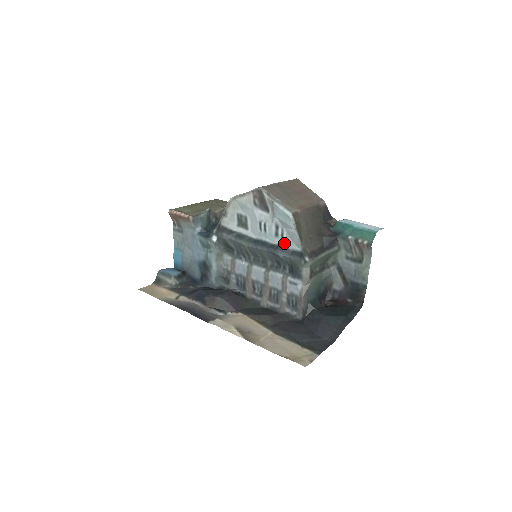
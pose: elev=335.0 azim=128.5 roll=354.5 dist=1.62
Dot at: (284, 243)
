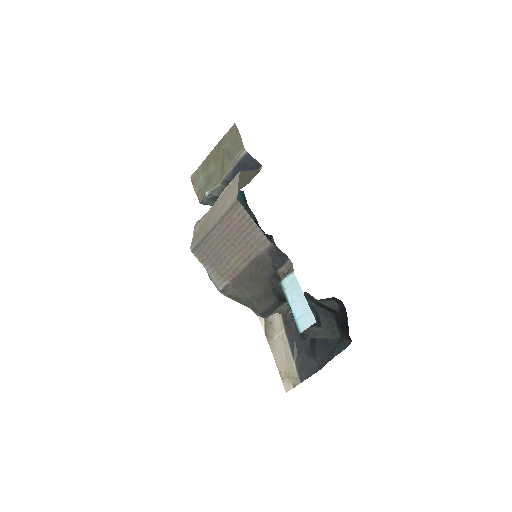
Dot at: occluded
